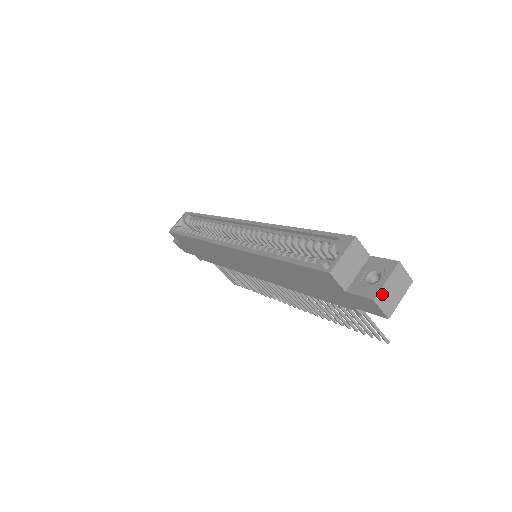
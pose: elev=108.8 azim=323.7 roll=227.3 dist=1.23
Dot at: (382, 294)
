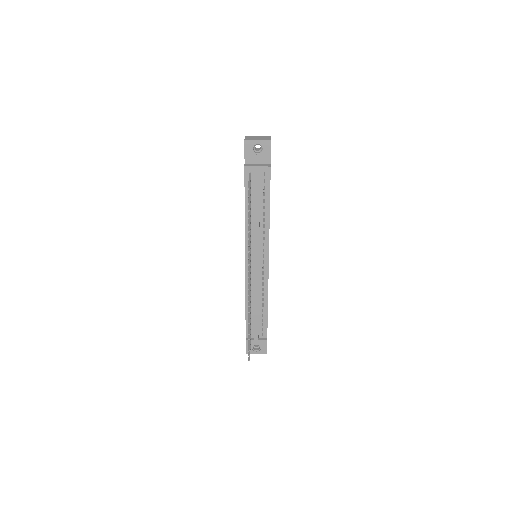
Dot at: (251, 137)
